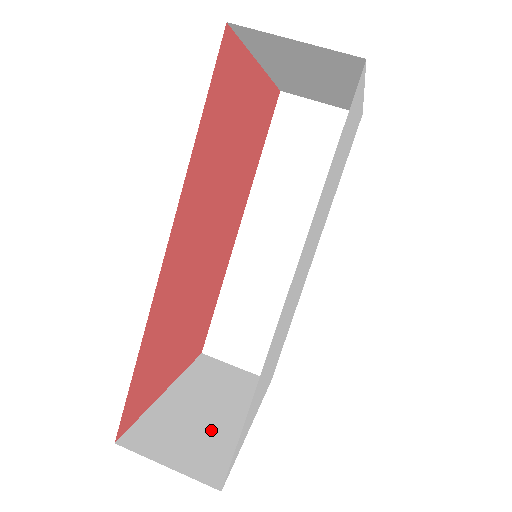
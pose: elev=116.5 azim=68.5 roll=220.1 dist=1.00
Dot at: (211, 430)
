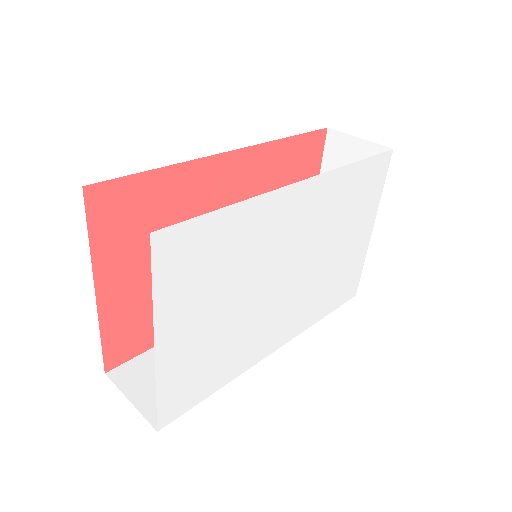
Dot at: occluded
